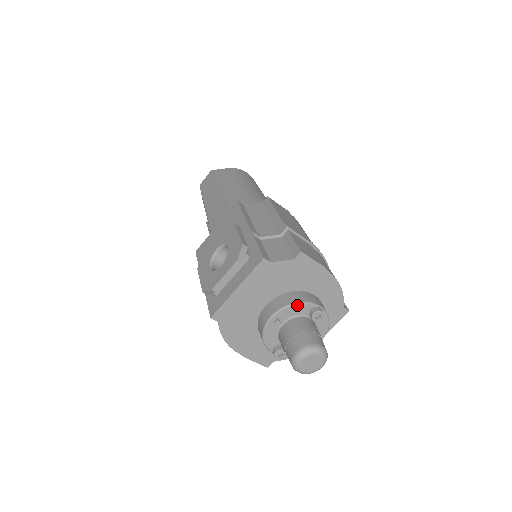
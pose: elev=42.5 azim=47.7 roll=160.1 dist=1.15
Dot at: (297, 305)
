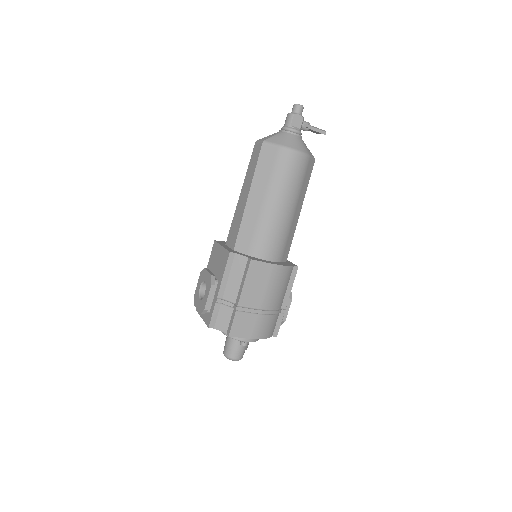
Dot at: (232, 338)
